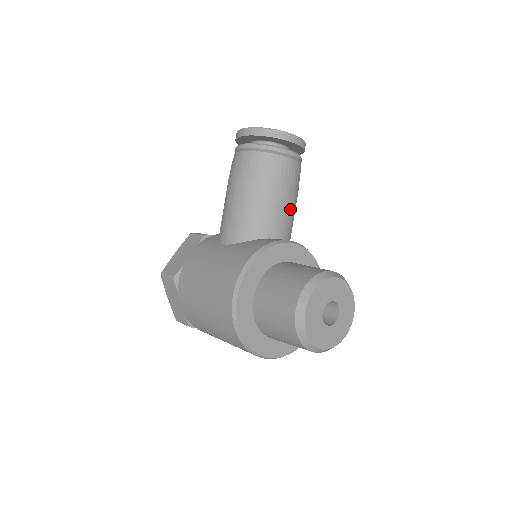
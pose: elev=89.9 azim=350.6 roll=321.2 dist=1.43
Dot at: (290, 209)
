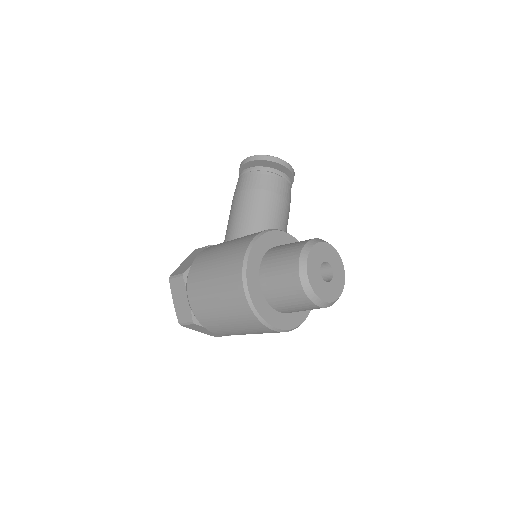
Dot at: (285, 216)
